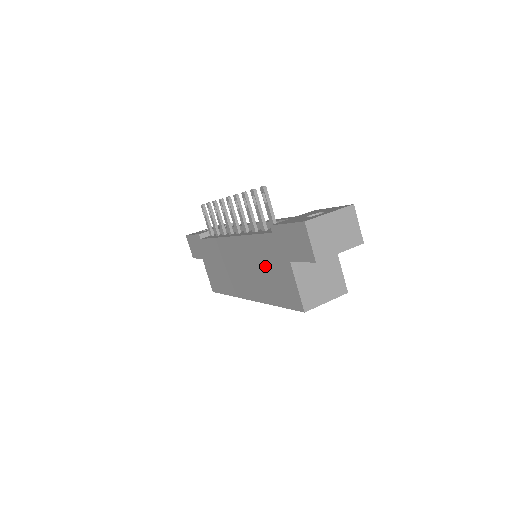
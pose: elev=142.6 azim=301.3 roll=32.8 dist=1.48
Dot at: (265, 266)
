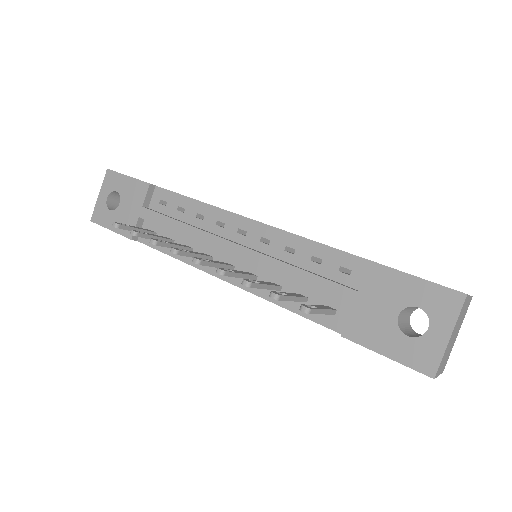
Dot at: occluded
